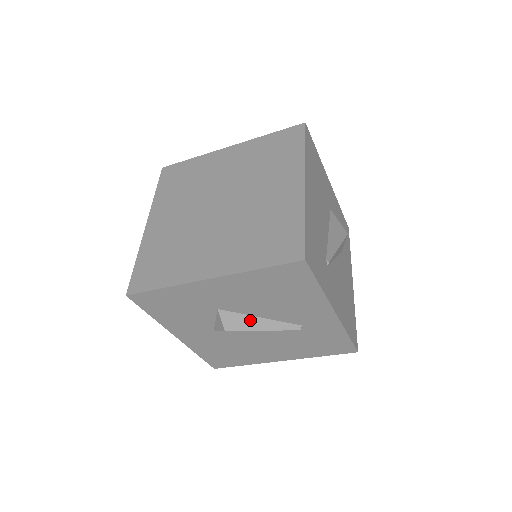
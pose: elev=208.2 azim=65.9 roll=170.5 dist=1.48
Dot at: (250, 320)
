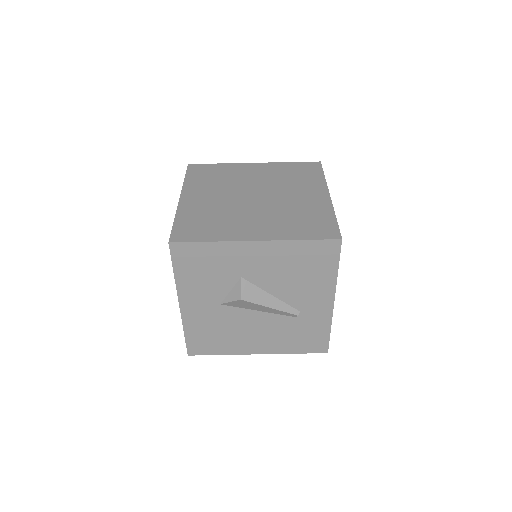
Dot at: (263, 295)
